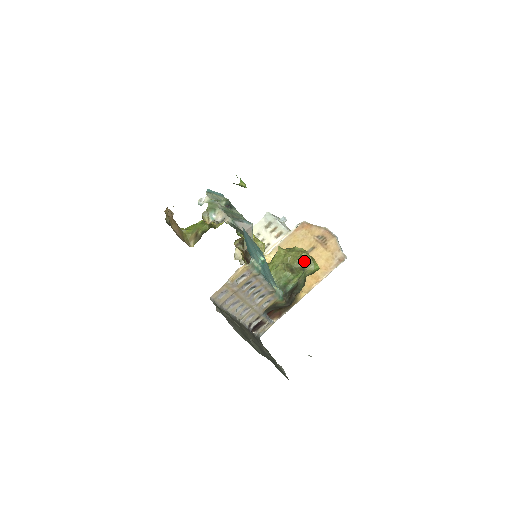
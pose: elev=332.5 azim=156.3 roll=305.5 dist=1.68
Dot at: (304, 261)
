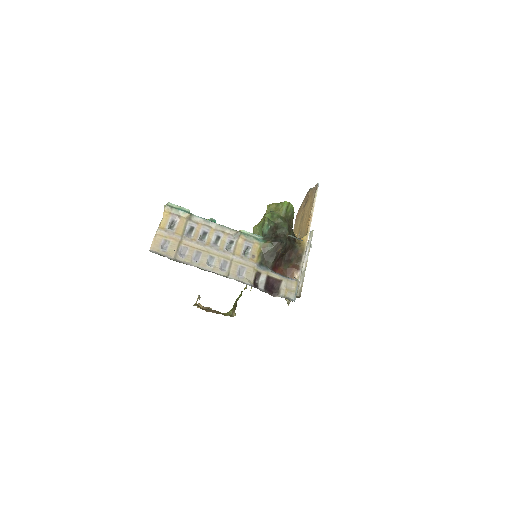
Dot at: (272, 209)
